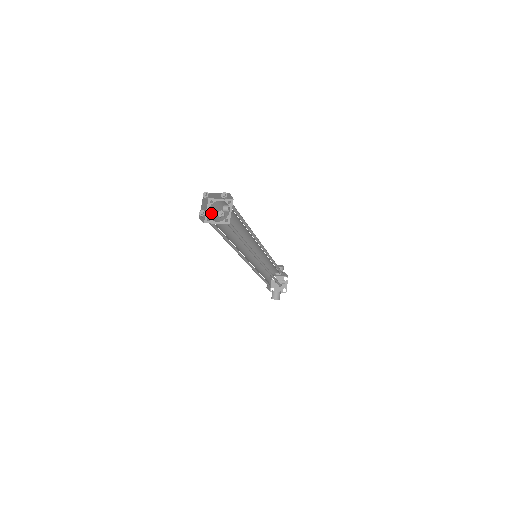
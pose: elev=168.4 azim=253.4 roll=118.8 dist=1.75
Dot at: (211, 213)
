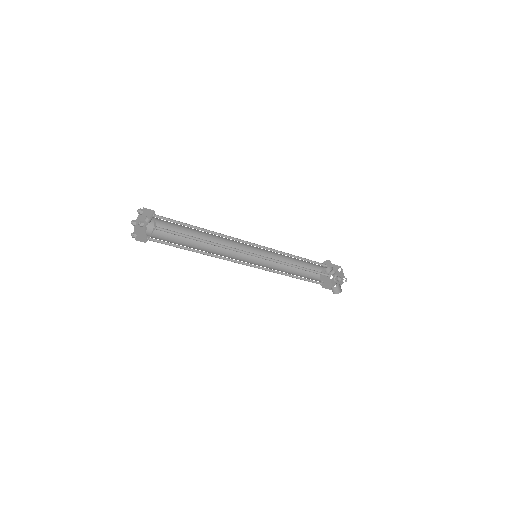
Dot at: (153, 235)
